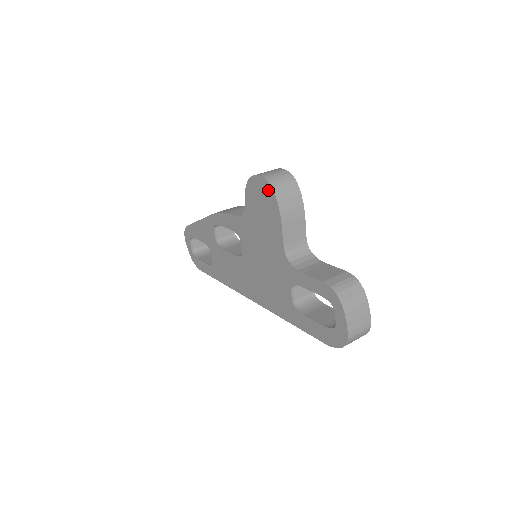
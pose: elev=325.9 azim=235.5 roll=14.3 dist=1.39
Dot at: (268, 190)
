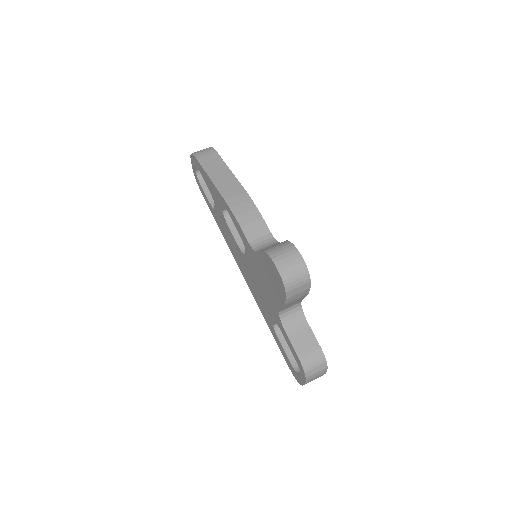
Dot at: (281, 285)
